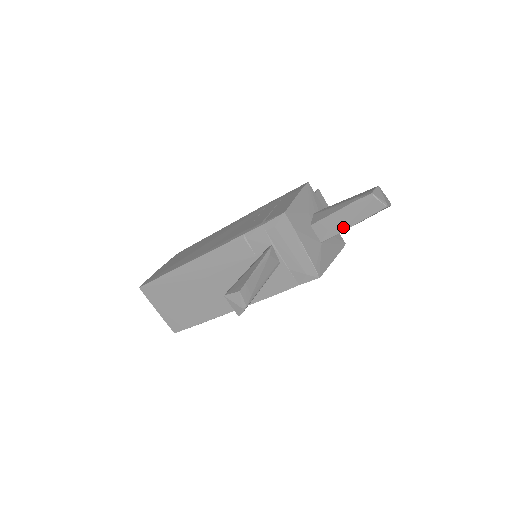
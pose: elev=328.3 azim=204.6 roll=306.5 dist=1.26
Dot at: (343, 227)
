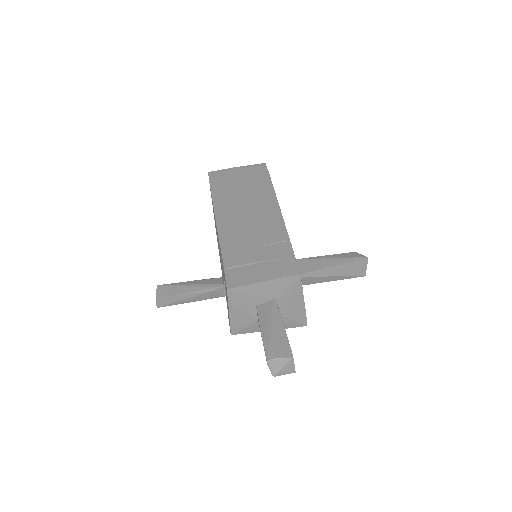
Dot at: occluded
